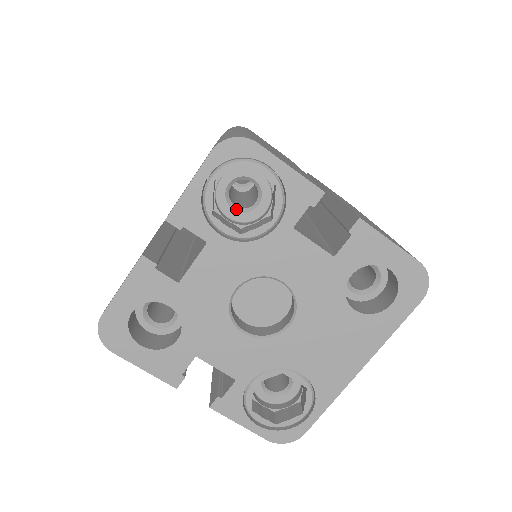
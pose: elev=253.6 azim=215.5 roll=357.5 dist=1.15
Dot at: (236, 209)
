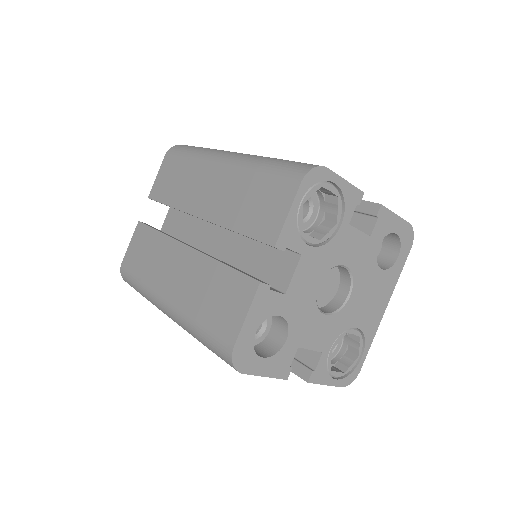
Dot at: occluded
